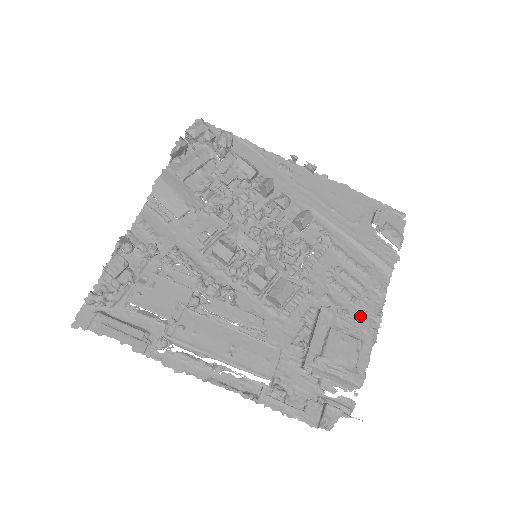
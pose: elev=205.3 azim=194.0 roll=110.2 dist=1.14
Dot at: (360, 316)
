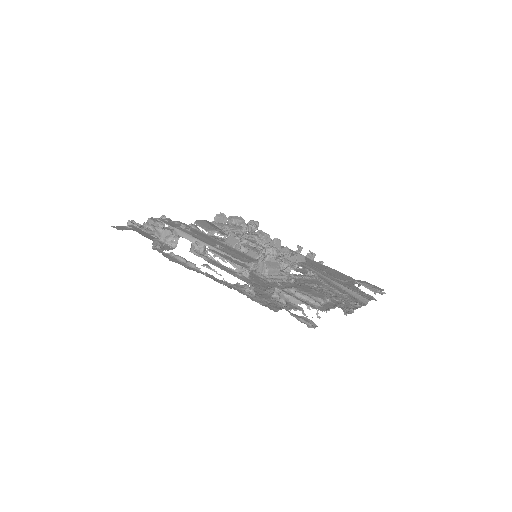
Dot at: occluded
